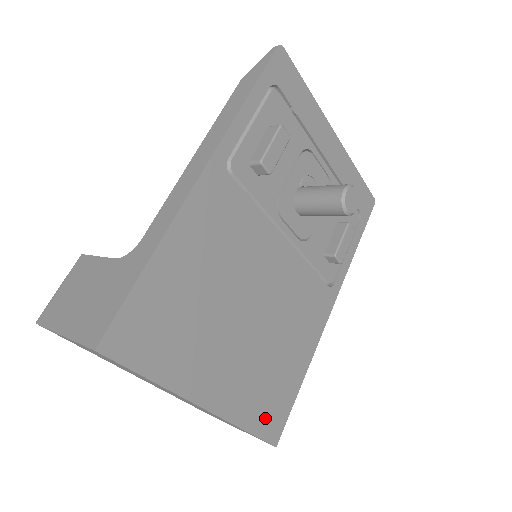
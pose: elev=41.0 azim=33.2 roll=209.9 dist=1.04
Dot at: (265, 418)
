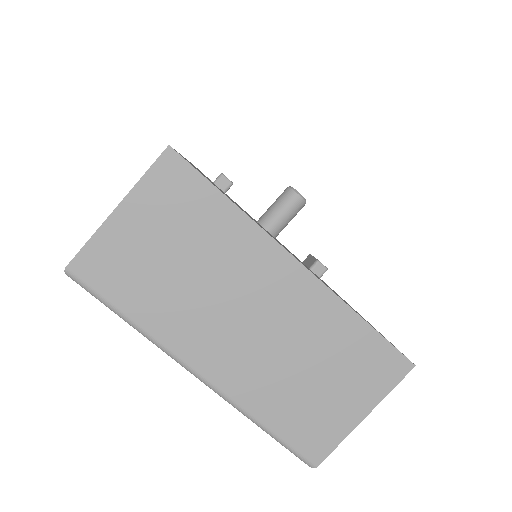
Dot at: occluded
